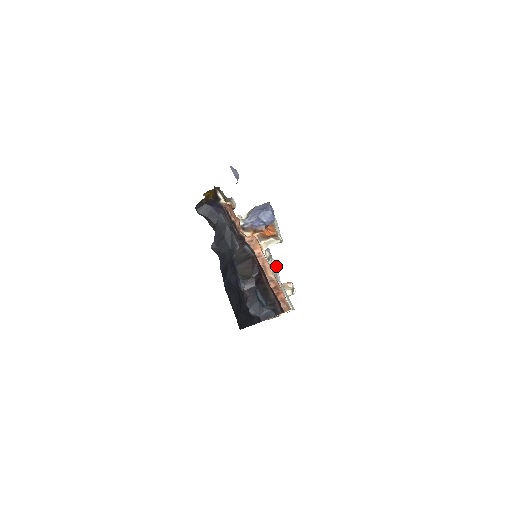
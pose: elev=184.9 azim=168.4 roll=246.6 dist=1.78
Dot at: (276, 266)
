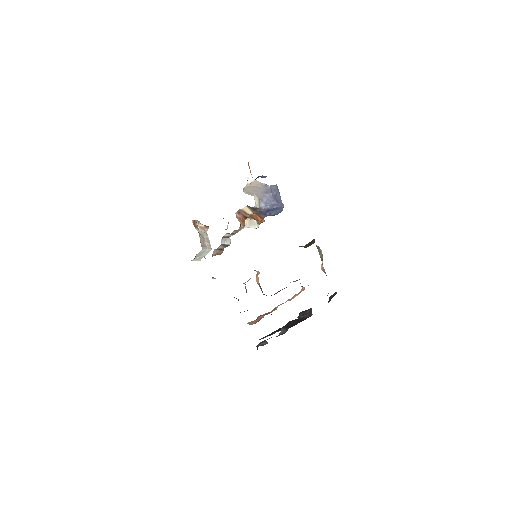
Dot at: occluded
